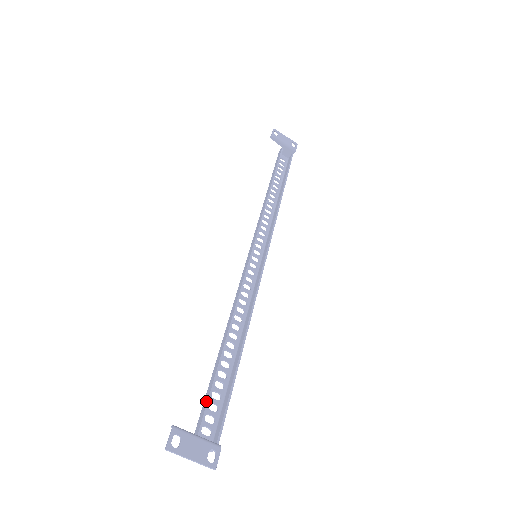
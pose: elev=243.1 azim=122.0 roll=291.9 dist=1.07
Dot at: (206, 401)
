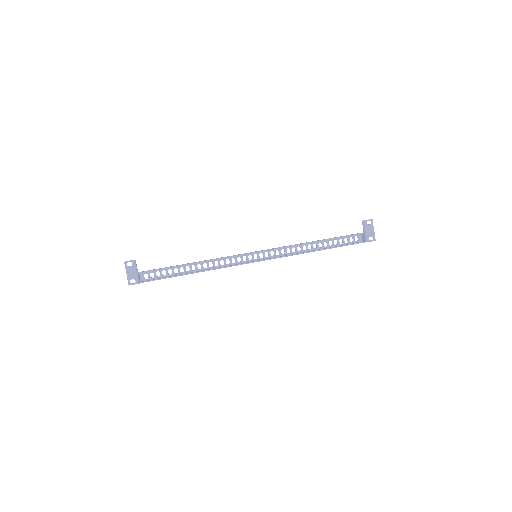
Dot at: (156, 269)
